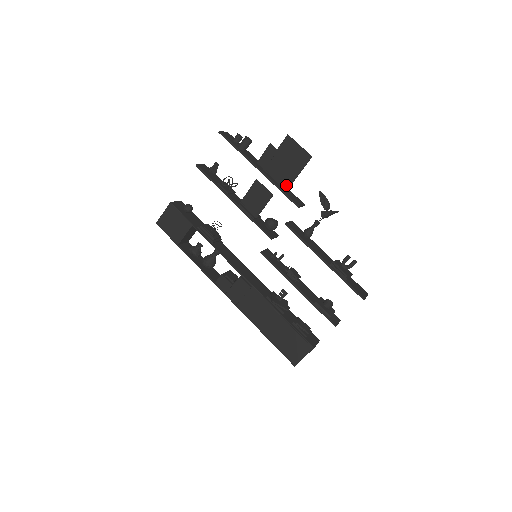
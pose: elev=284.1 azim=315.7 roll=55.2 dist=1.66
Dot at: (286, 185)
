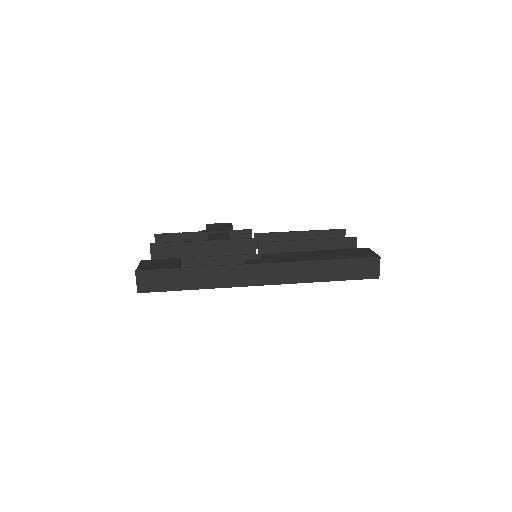
Dot at: occluded
